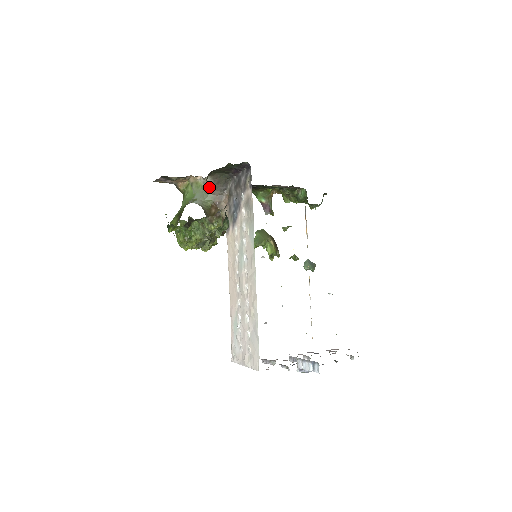
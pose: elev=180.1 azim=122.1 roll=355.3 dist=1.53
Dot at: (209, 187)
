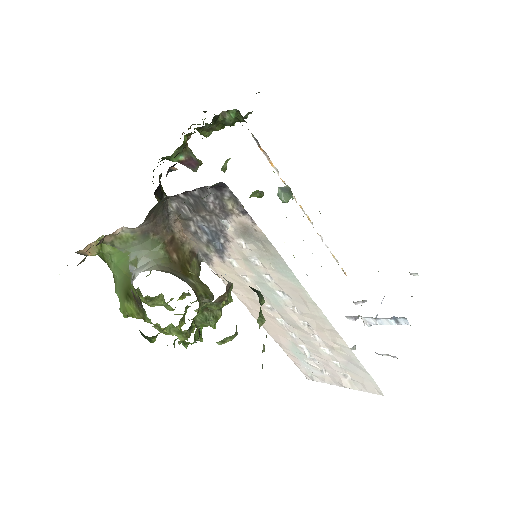
Dot at: (144, 231)
